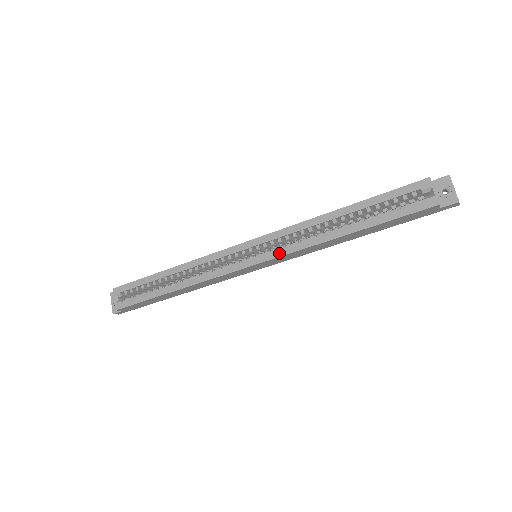
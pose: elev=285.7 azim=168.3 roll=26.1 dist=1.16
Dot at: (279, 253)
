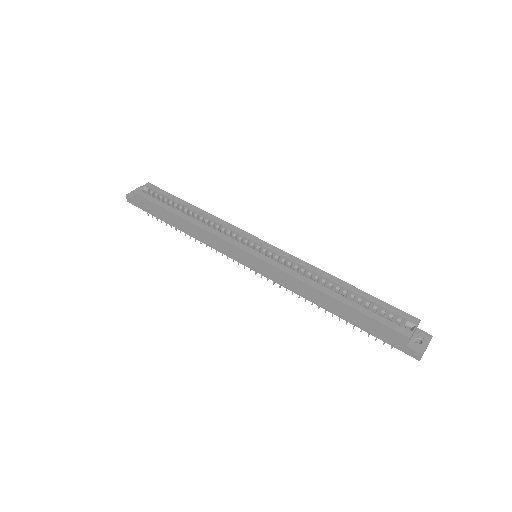
Dot at: (275, 263)
